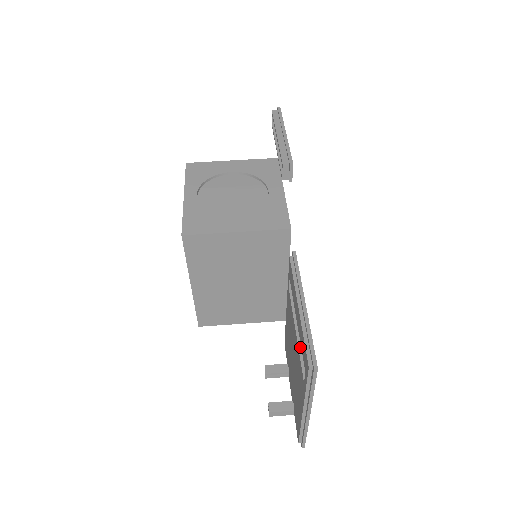
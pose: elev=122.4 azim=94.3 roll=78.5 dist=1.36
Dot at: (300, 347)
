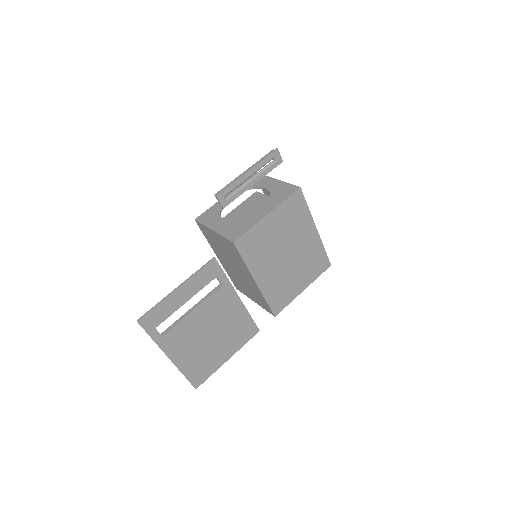
Dot at: (182, 317)
